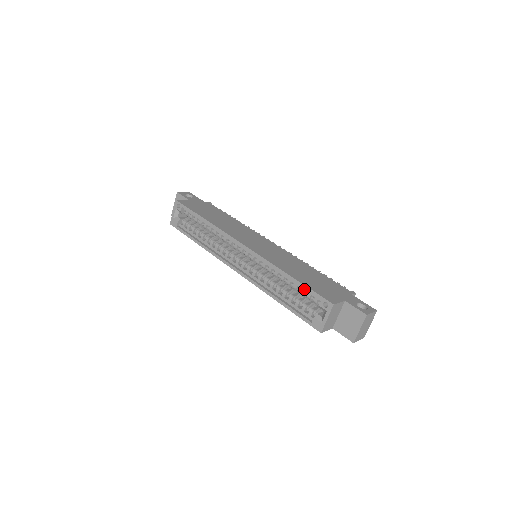
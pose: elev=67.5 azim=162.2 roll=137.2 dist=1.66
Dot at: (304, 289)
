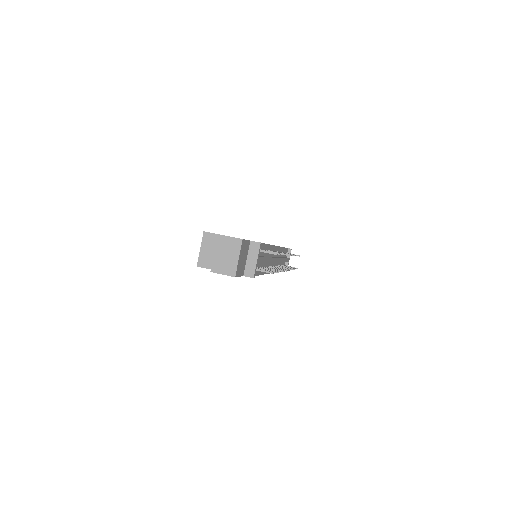
Dot at: occluded
